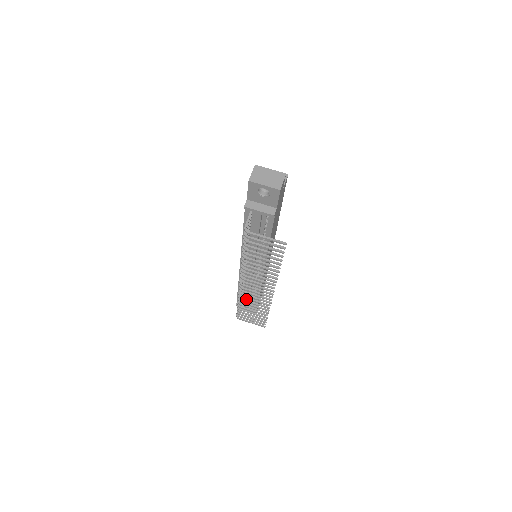
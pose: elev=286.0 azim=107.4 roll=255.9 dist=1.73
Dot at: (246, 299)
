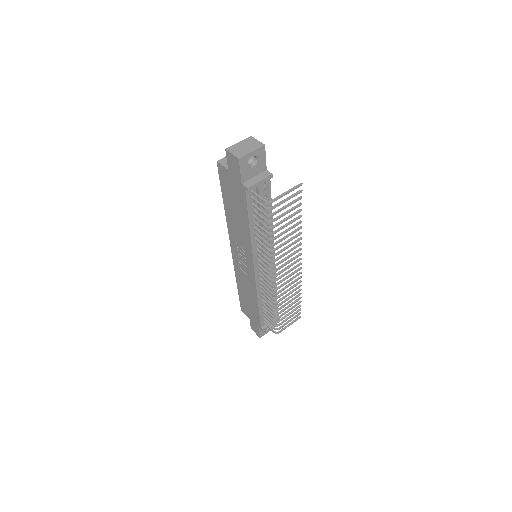
Dot at: occluded
